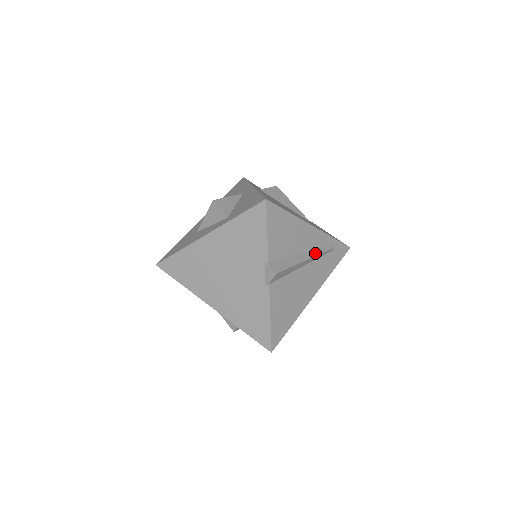
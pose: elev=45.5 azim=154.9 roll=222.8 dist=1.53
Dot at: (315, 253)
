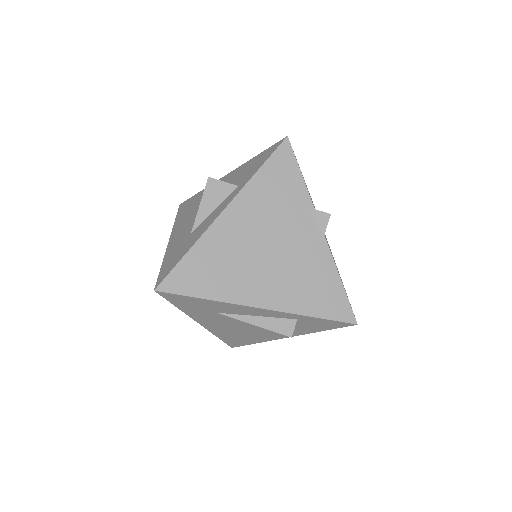
Dot at: occluded
